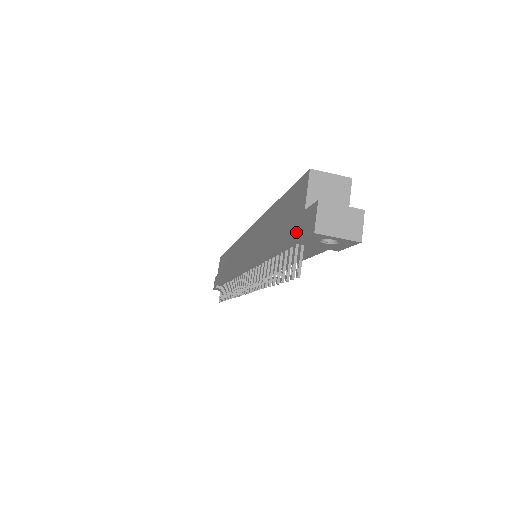
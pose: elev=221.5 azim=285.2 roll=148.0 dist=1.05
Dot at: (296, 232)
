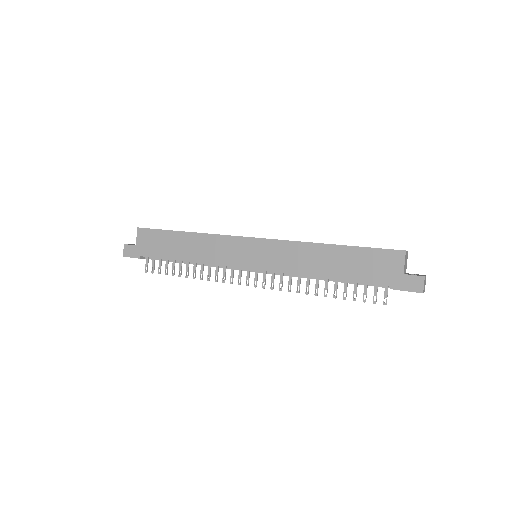
Dot at: (392, 283)
